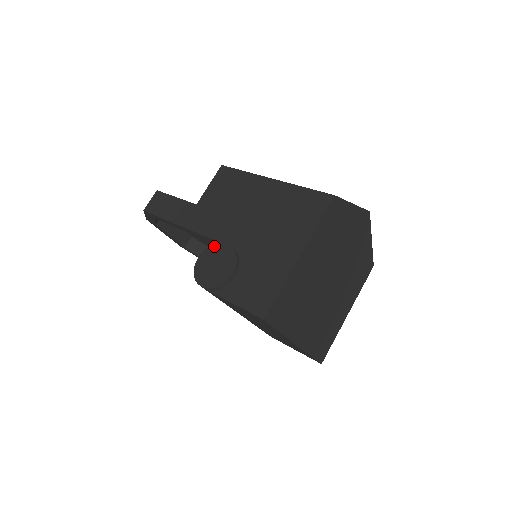
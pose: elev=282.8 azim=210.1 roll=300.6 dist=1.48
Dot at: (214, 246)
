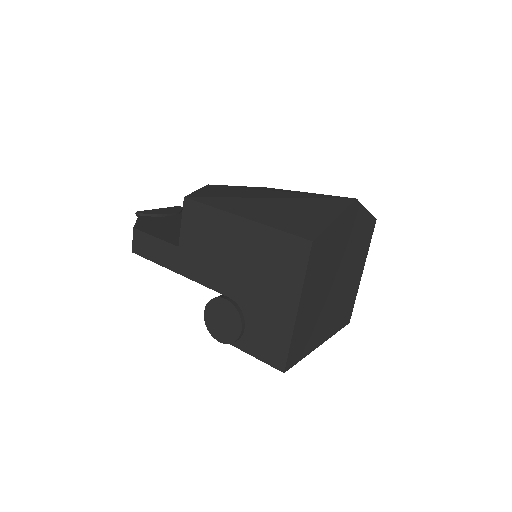
Dot at: (214, 300)
